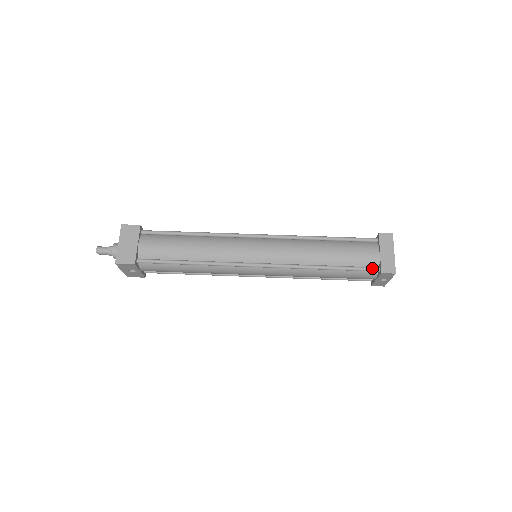
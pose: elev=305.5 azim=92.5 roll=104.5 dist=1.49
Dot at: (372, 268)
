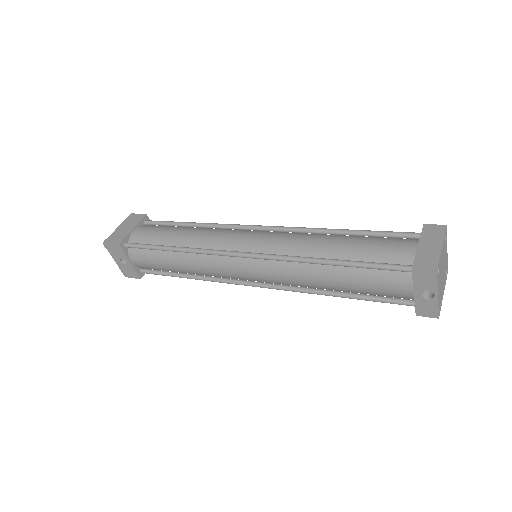
Dot at: (400, 265)
